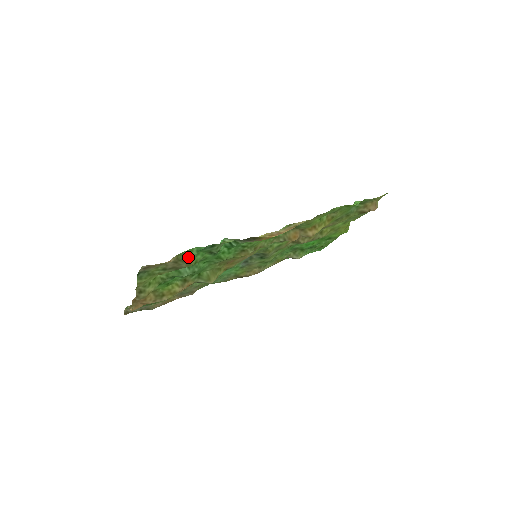
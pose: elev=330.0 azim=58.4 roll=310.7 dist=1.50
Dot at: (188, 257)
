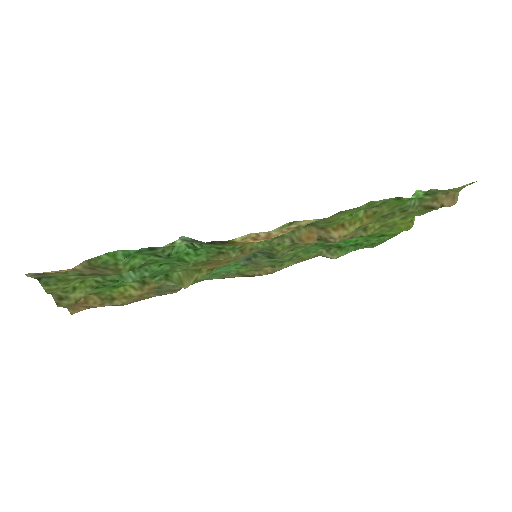
Dot at: (111, 263)
